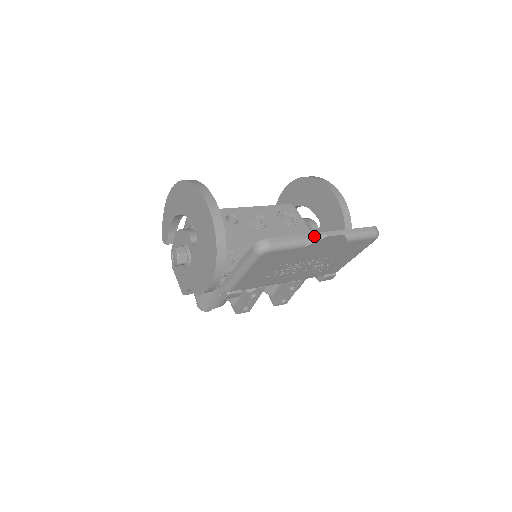
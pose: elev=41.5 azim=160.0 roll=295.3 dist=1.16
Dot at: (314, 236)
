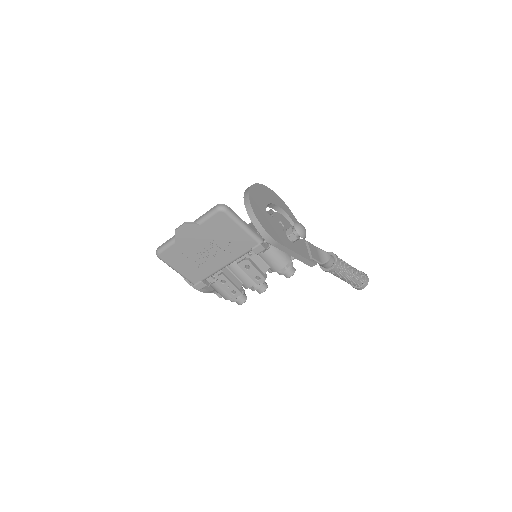
Dot at: (179, 233)
